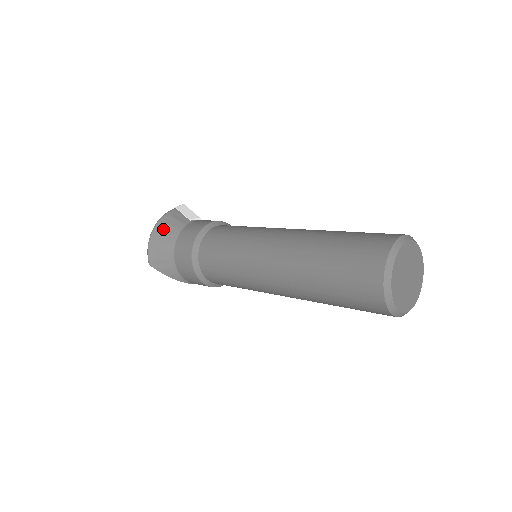
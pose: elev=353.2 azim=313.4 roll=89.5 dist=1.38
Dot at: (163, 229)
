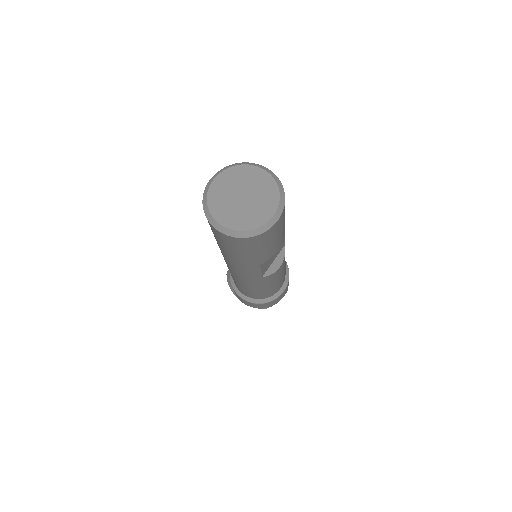
Dot at: occluded
